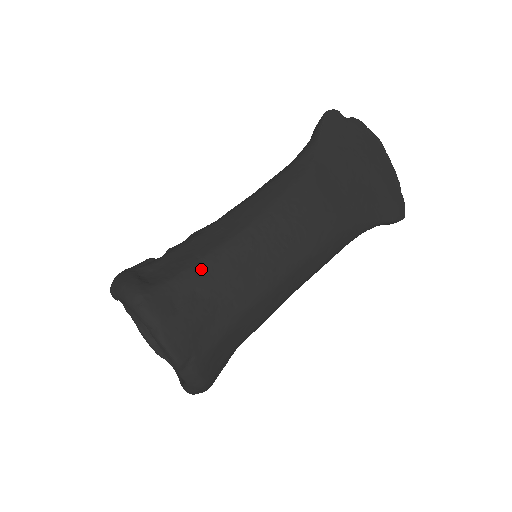
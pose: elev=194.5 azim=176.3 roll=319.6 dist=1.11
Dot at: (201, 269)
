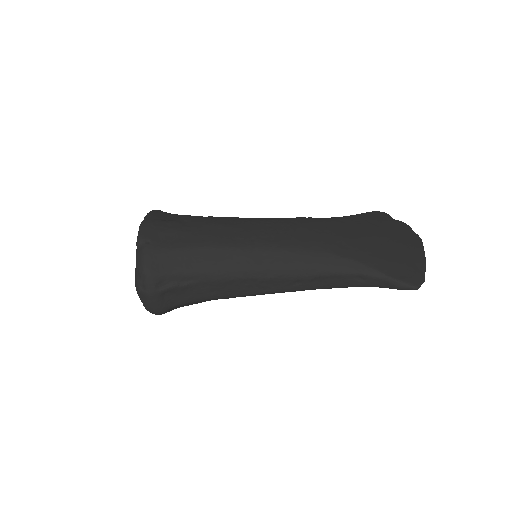
Dot at: (201, 217)
